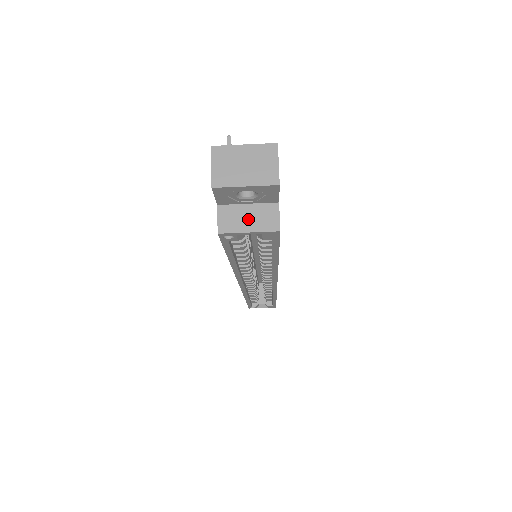
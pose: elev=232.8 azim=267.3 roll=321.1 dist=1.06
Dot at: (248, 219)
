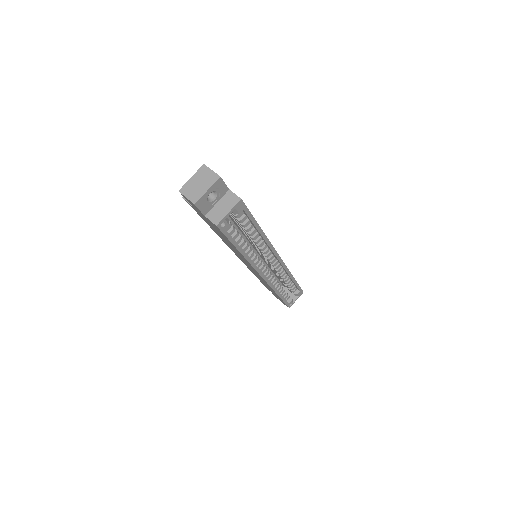
Dot at: (223, 208)
